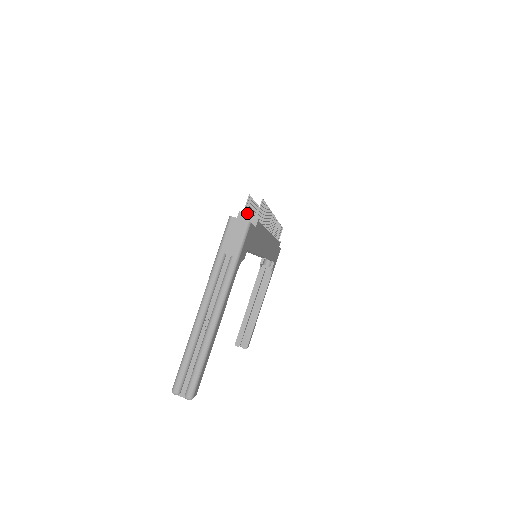
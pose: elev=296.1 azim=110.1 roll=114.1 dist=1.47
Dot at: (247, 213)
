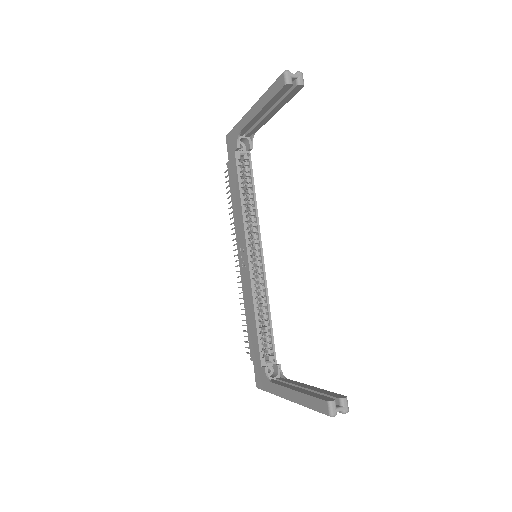
Dot at: occluded
